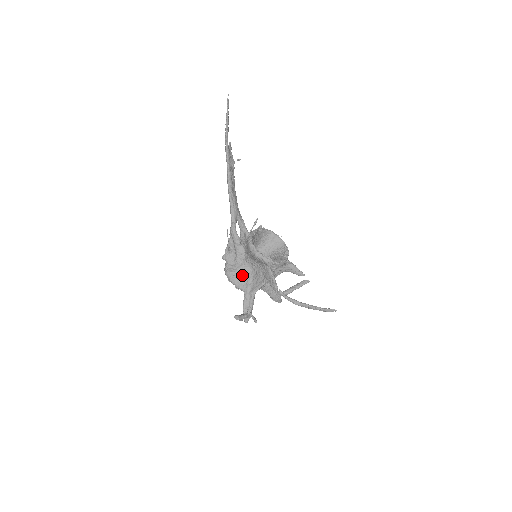
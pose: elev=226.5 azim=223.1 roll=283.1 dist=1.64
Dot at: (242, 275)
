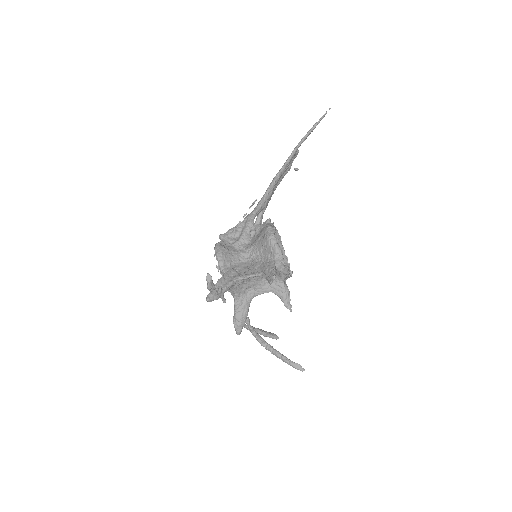
Dot at: (233, 258)
